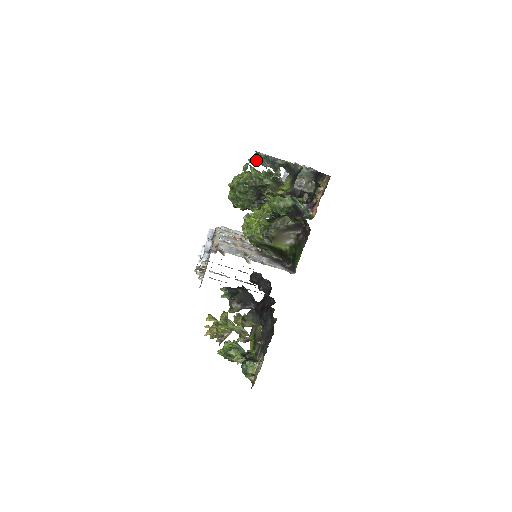
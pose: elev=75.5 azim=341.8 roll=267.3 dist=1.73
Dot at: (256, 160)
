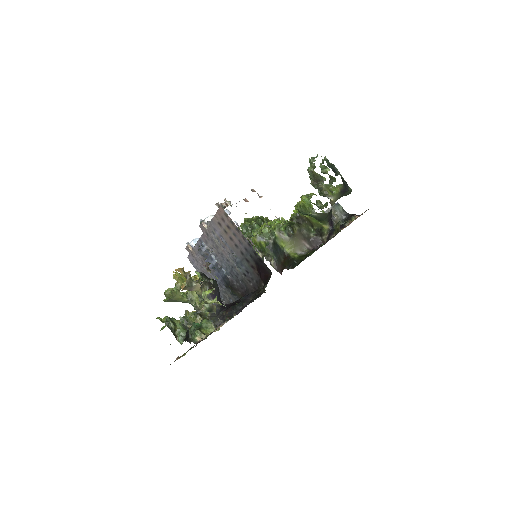
Dot at: (322, 162)
